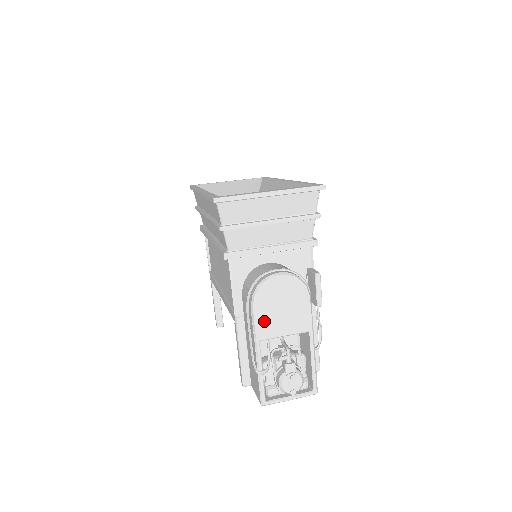
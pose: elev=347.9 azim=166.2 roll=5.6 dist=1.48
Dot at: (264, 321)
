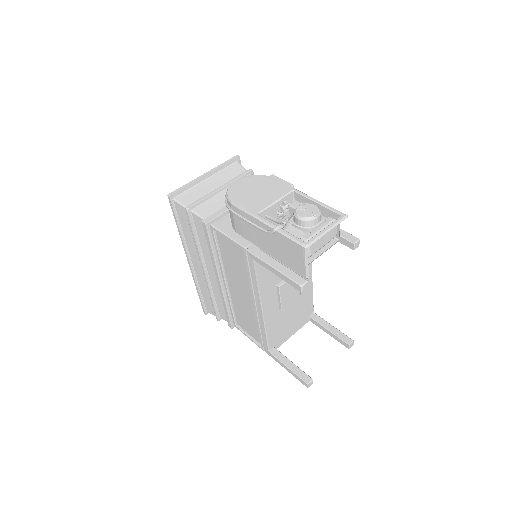
Dot at: (249, 203)
